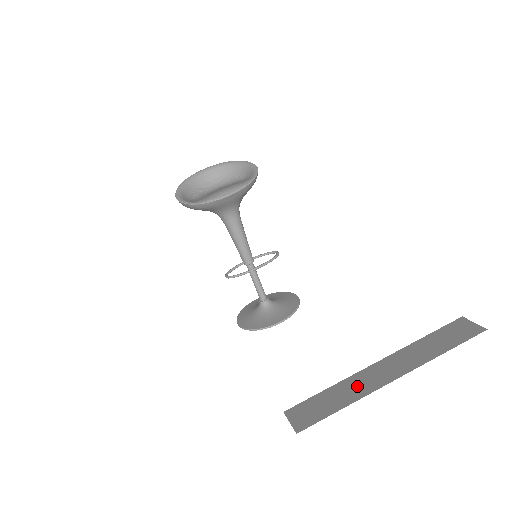
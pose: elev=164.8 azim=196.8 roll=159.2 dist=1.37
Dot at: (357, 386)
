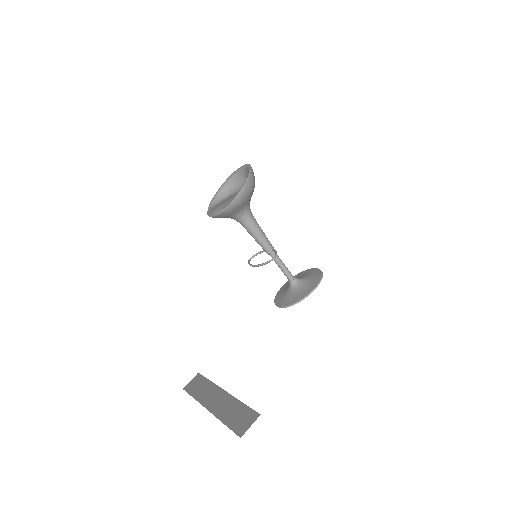
Dot at: (207, 393)
